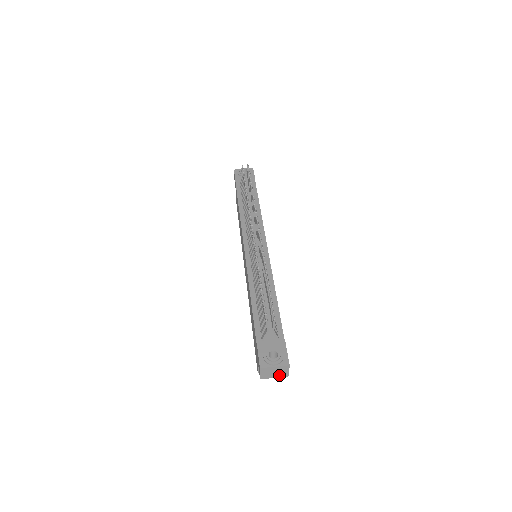
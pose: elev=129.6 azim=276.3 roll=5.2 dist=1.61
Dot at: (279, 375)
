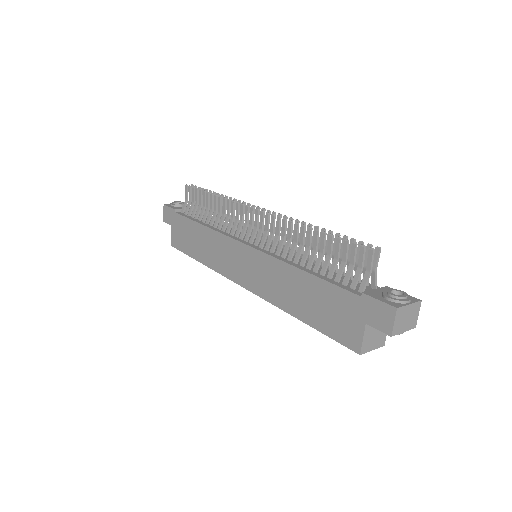
Dot at: (408, 325)
